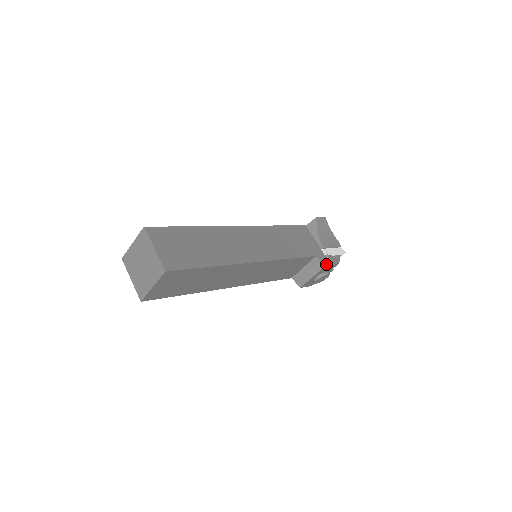
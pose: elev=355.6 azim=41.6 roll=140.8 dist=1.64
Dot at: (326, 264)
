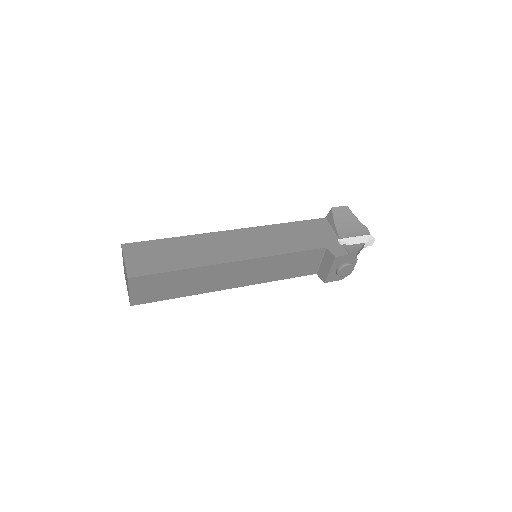
Dot at: (338, 254)
